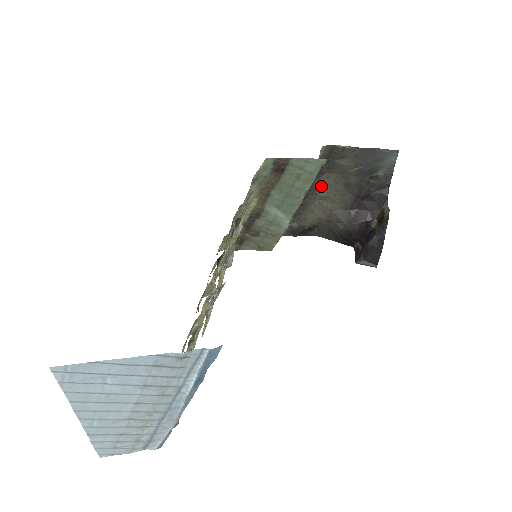
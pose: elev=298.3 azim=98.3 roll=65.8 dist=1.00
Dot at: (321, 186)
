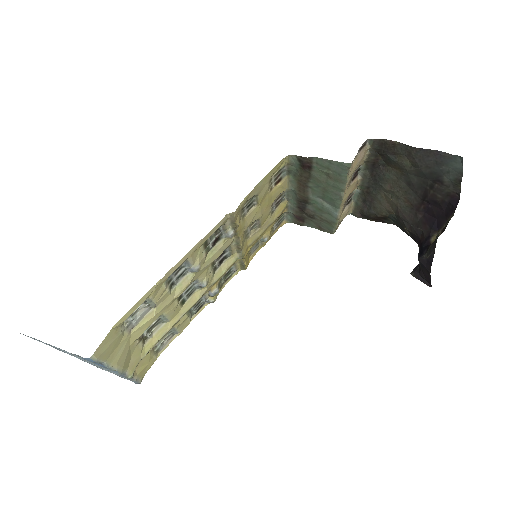
Dot at: (383, 178)
